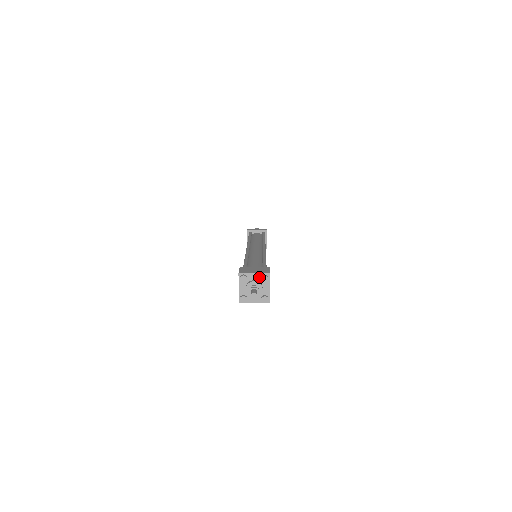
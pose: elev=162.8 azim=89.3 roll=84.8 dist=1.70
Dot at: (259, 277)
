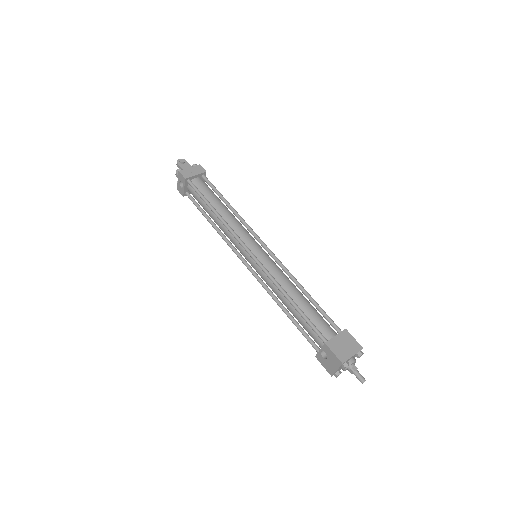
Dot at: (355, 355)
